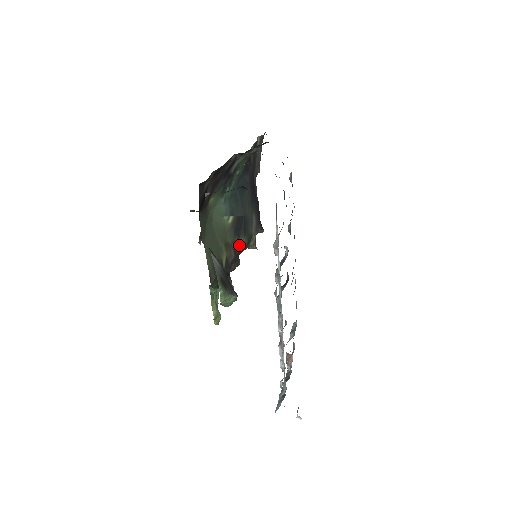
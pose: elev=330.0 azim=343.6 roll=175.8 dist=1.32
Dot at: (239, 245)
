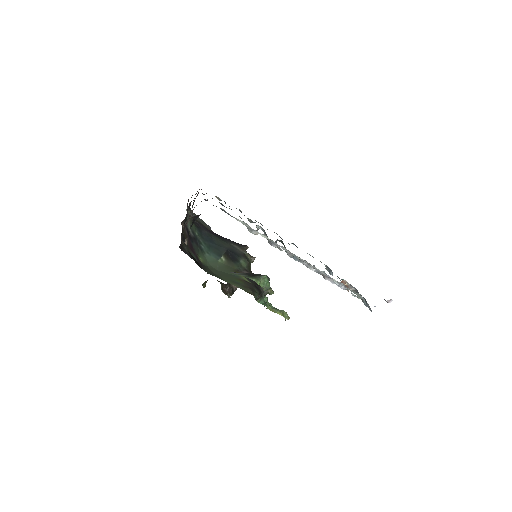
Dot at: (244, 265)
